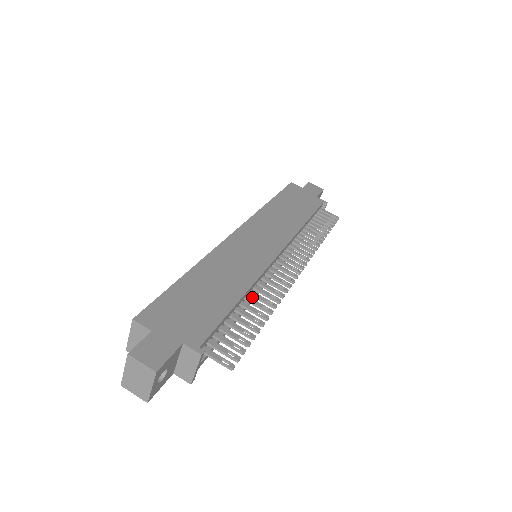
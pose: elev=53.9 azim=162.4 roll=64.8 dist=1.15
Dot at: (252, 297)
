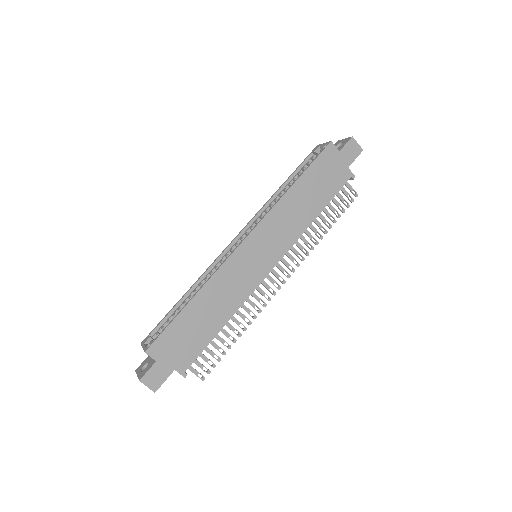
Dot at: occluded
